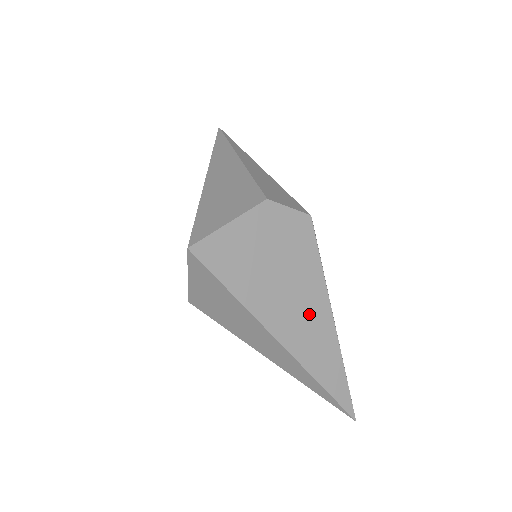
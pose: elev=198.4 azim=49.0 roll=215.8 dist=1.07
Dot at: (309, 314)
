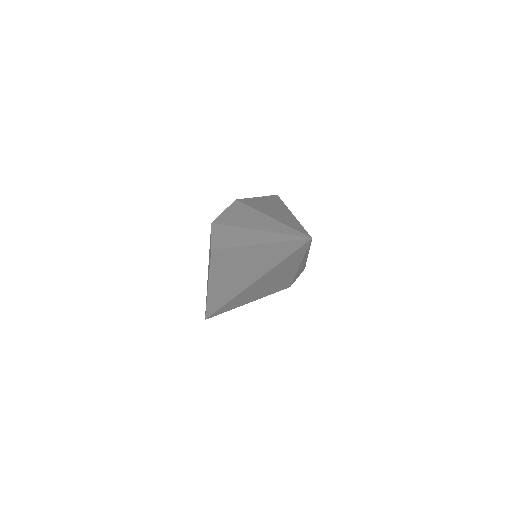
Dot at: occluded
